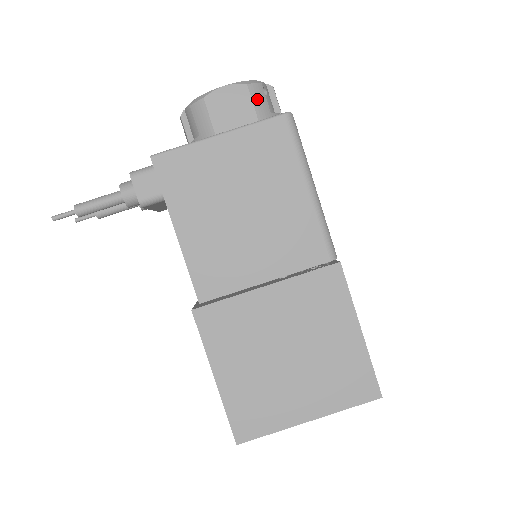
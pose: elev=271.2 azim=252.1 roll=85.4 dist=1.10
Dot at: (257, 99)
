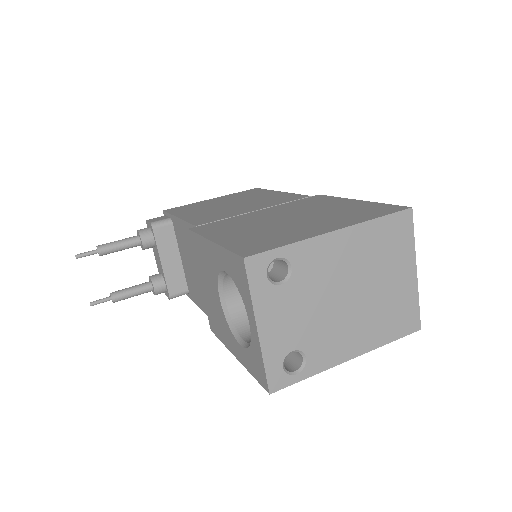
Dot at: occluded
